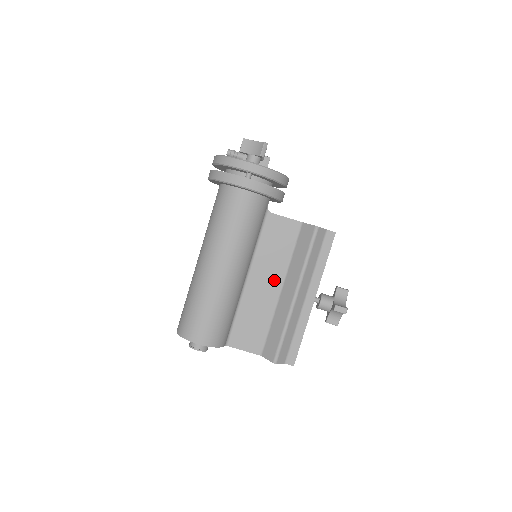
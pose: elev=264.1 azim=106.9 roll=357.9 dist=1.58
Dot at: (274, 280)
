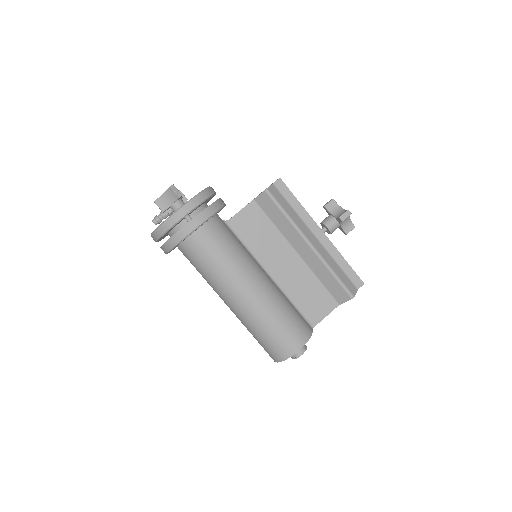
Dot at: (285, 254)
